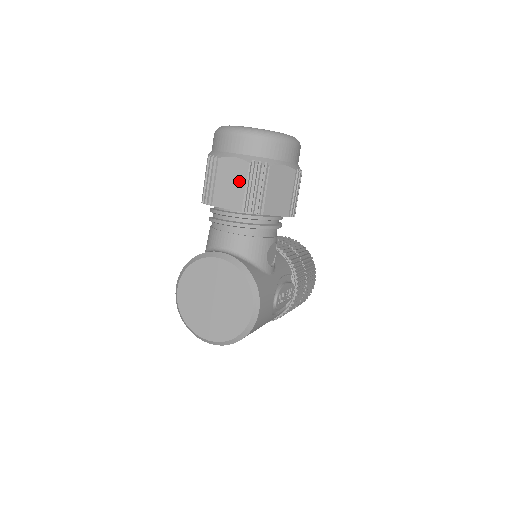
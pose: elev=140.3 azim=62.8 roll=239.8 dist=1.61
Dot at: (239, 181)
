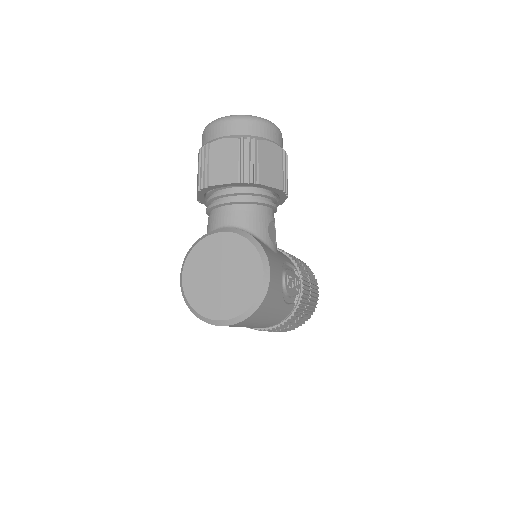
Dot at: (232, 157)
